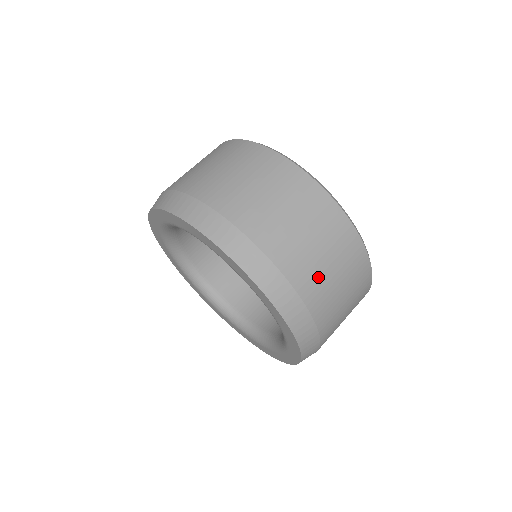
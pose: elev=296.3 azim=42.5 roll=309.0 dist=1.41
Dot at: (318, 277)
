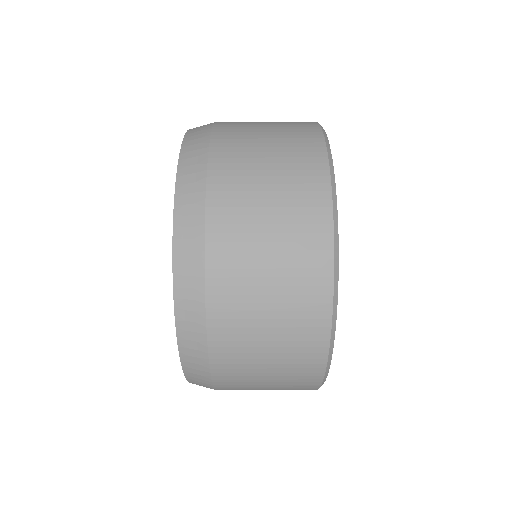
Dot at: (245, 124)
